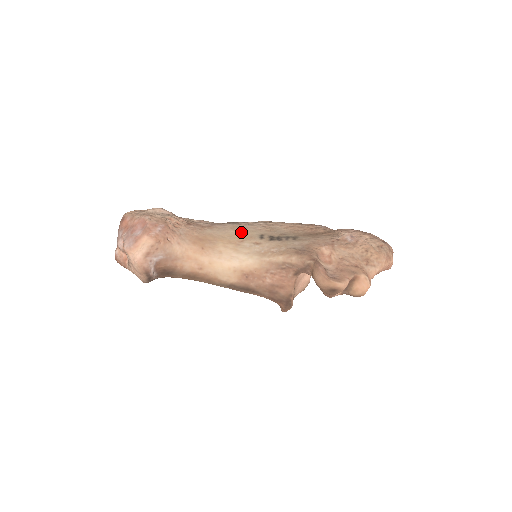
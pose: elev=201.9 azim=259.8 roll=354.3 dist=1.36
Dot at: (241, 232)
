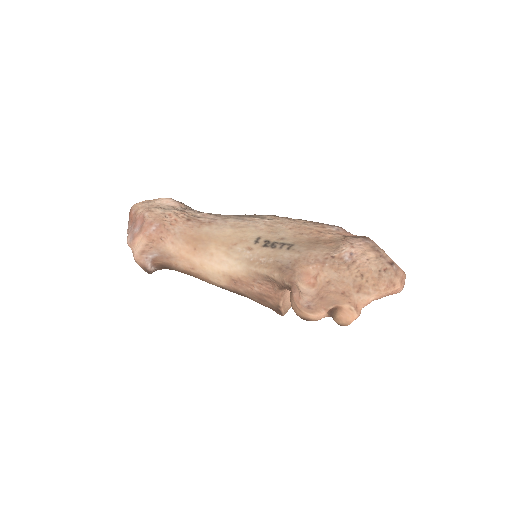
Dot at: (239, 232)
